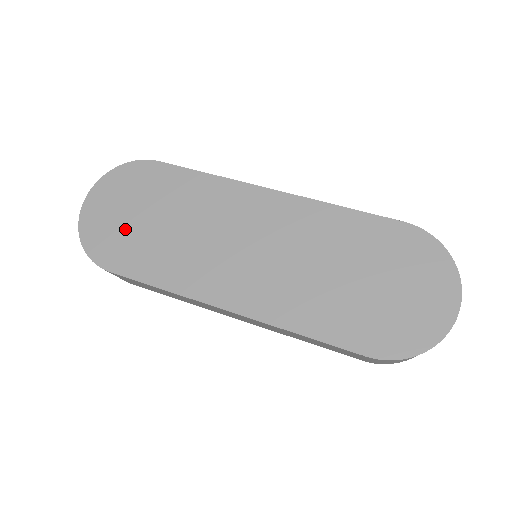
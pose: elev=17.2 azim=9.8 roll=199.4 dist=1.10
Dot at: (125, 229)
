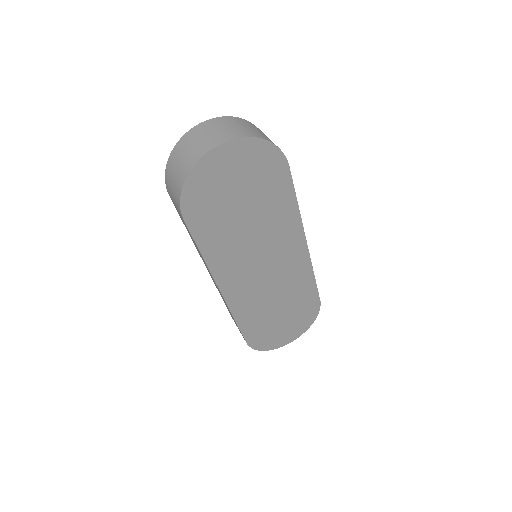
Dot at: (222, 198)
